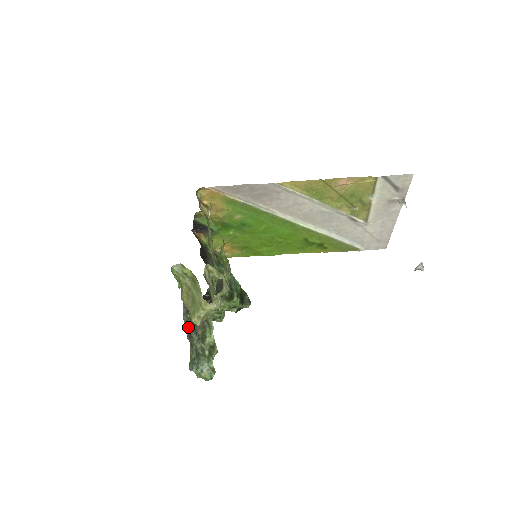
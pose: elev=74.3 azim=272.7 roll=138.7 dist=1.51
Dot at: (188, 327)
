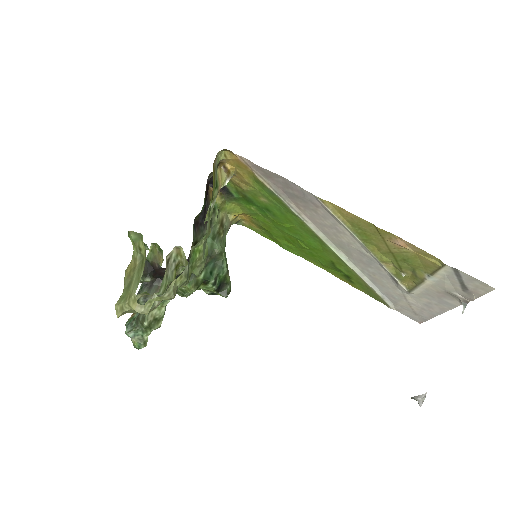
Dot at: (142, 286)
